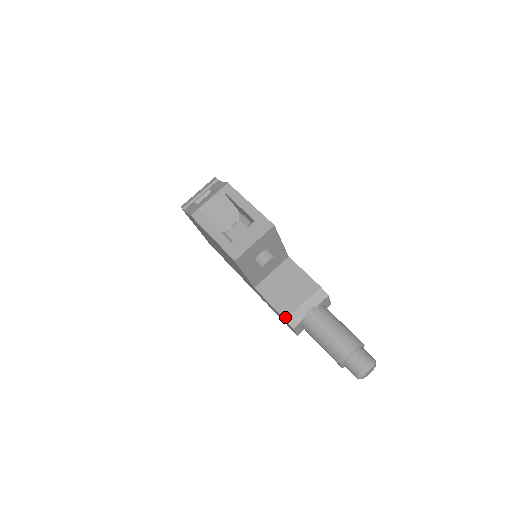
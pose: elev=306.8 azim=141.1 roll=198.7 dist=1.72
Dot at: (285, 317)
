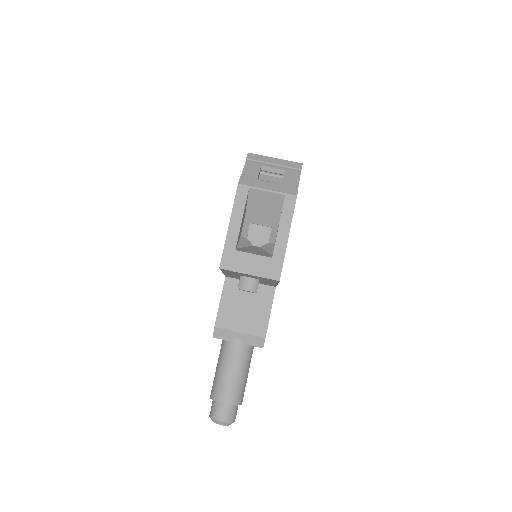
Dot at: (217, 325)
